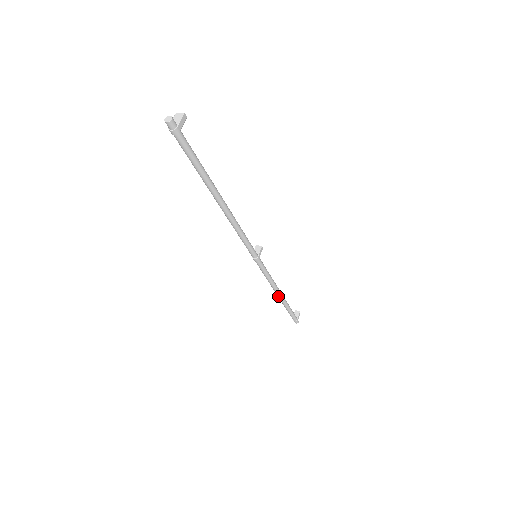
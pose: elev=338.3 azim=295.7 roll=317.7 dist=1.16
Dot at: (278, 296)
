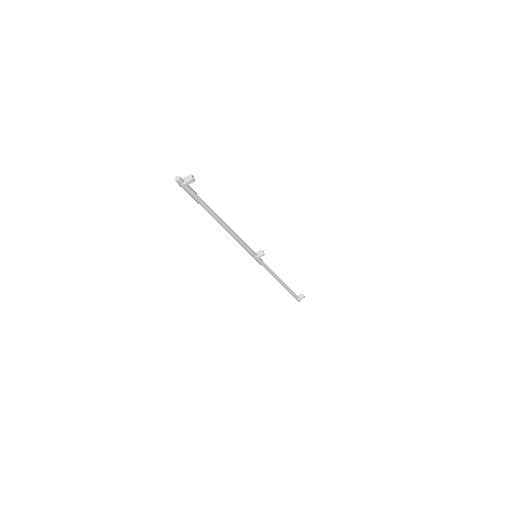
Dot at: (278, 281)
